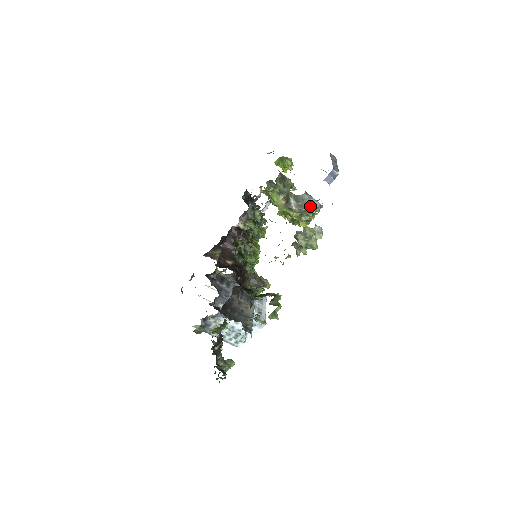
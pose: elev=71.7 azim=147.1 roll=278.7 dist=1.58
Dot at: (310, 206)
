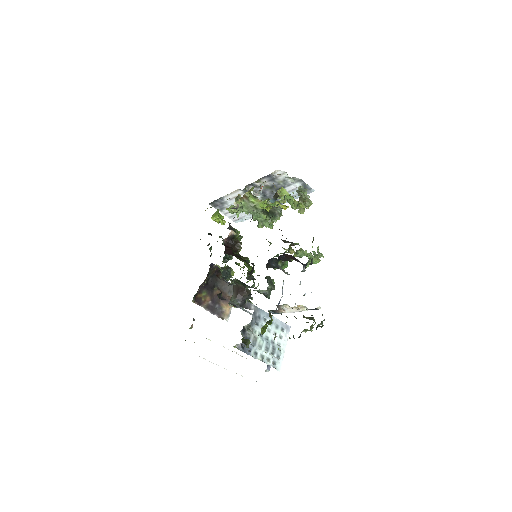
Dot at: (274, 207)
